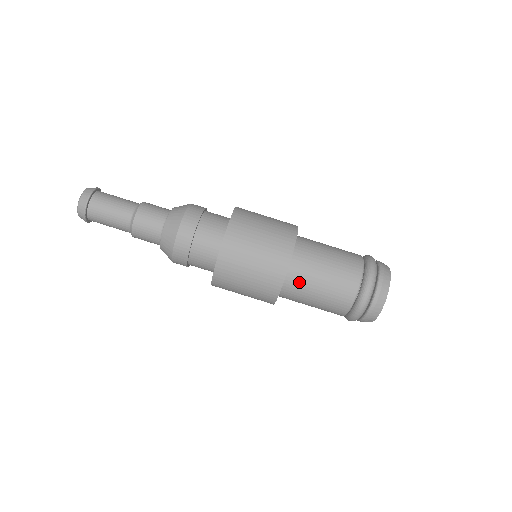
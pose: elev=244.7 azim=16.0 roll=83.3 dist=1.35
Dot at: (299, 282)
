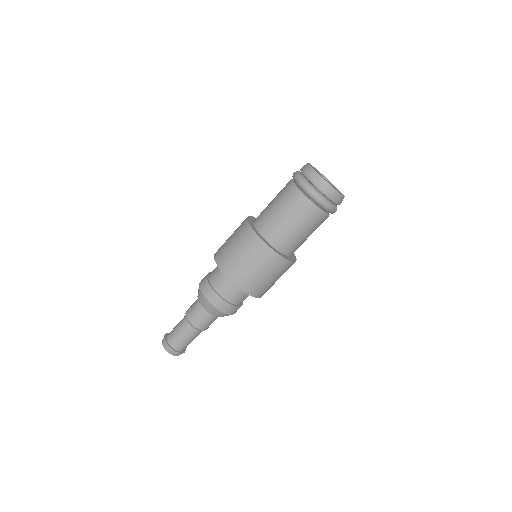
Dot at: (295, 248)
